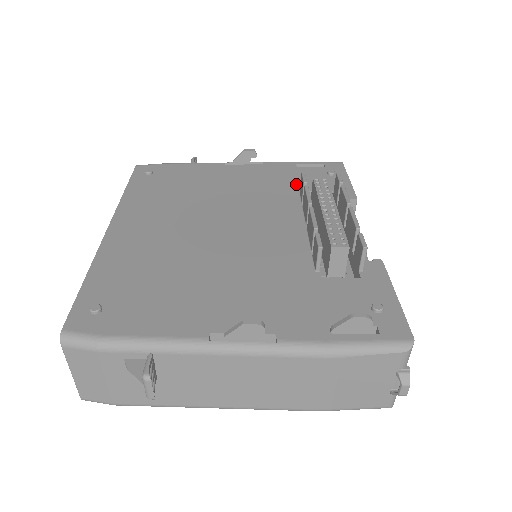
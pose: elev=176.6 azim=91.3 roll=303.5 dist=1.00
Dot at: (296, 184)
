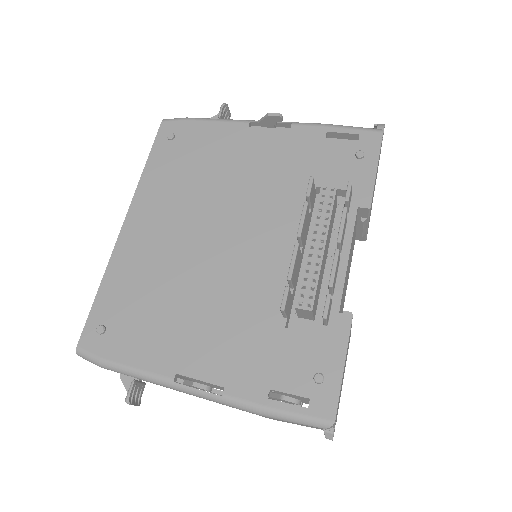
Dot at: (313, 172)
